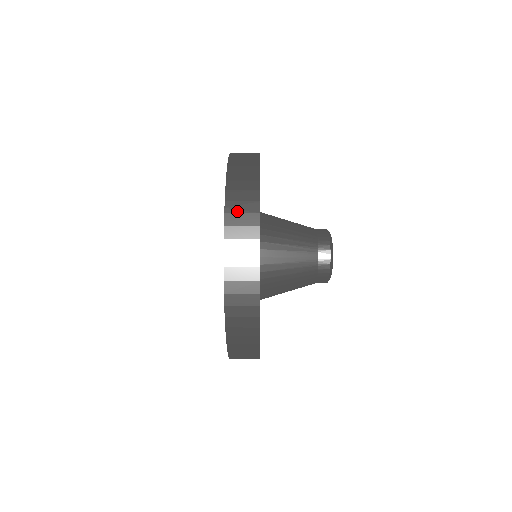
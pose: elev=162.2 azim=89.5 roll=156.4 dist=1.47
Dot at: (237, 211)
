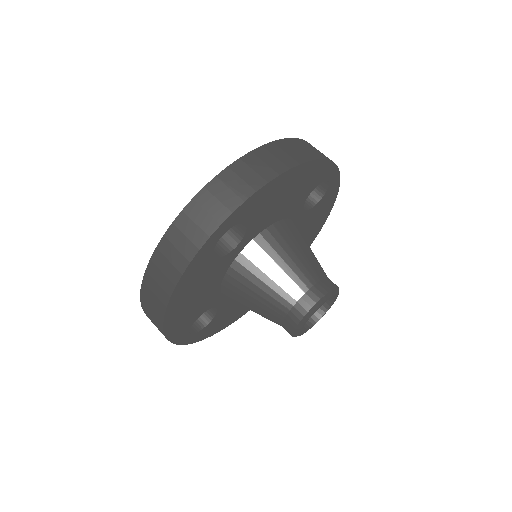
Dot at: occluded
